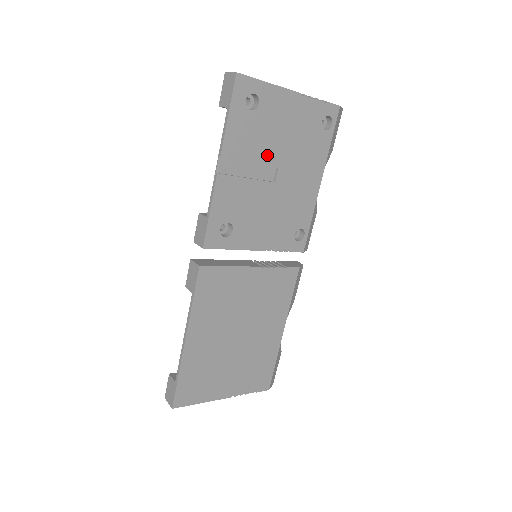
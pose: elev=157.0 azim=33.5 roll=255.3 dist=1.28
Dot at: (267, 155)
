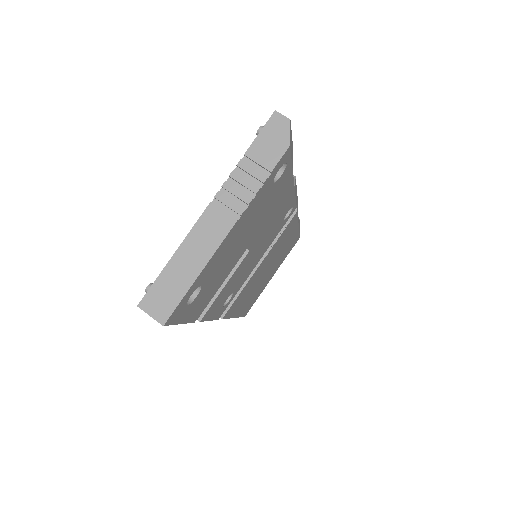
Dot at: (232, 265)
